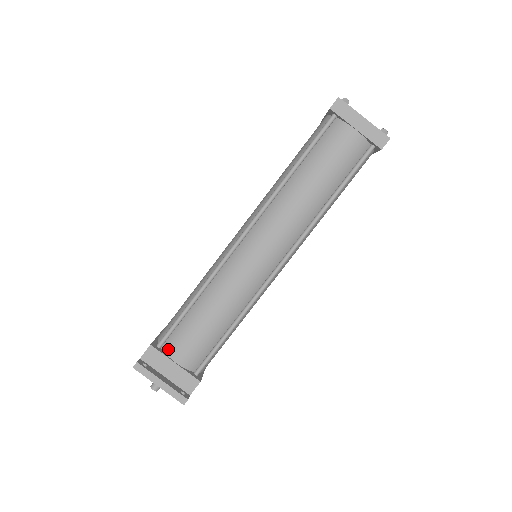
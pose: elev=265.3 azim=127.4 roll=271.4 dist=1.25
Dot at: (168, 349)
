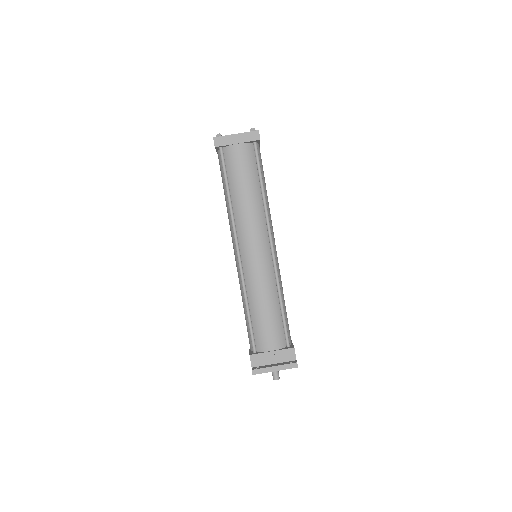
Dot at: (261, 348)
